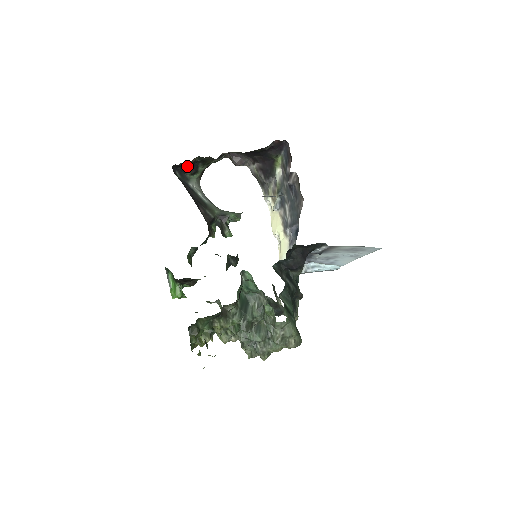
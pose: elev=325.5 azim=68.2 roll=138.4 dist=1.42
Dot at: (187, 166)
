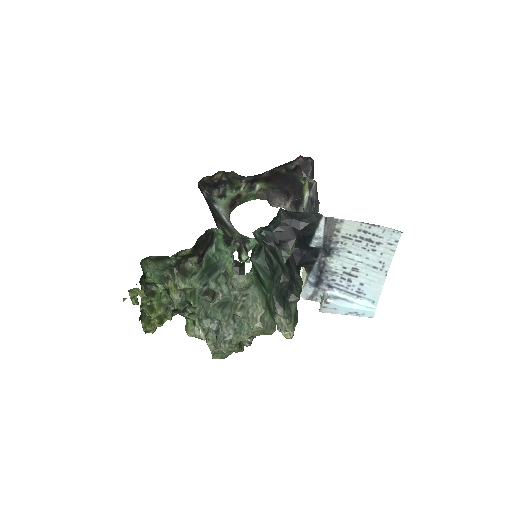
Dot at: (213, 184)
